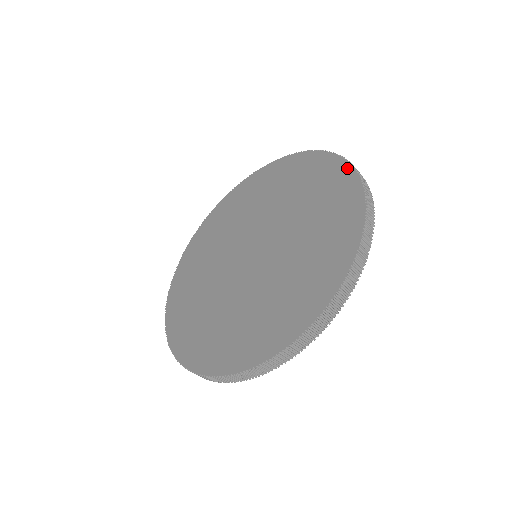
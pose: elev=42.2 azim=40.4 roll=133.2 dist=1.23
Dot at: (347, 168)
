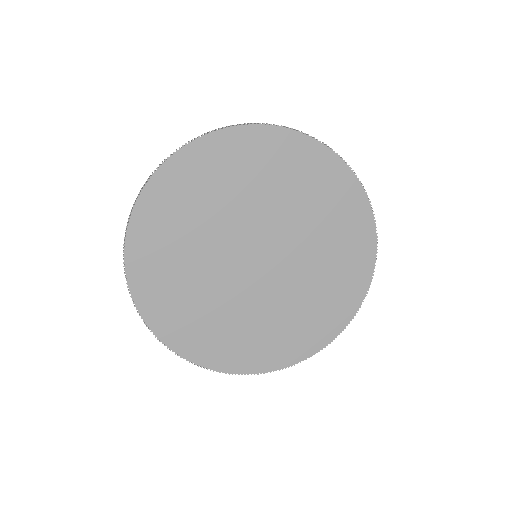
Dot at: (331, 155)
